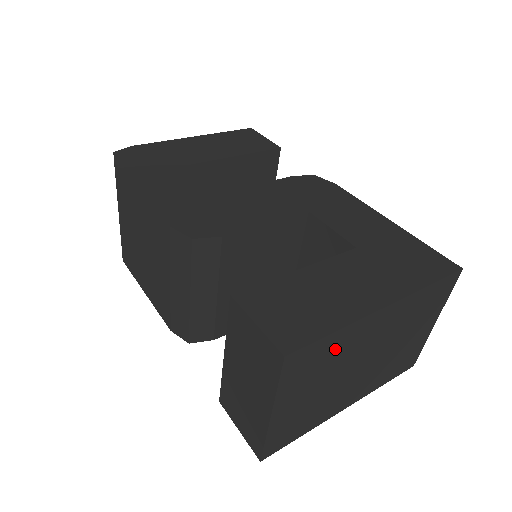
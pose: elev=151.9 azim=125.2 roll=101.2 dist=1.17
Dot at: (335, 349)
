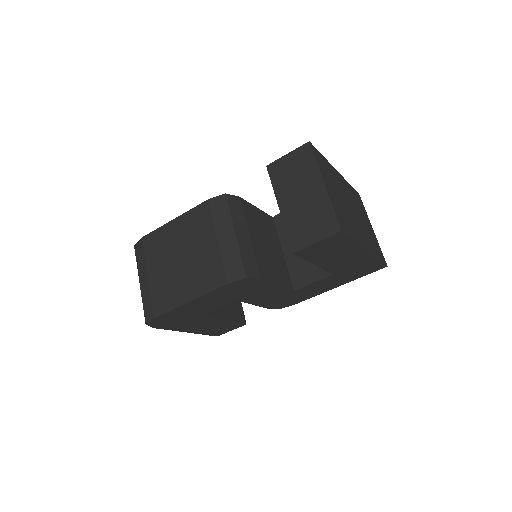
Dot at: (330, 171)
